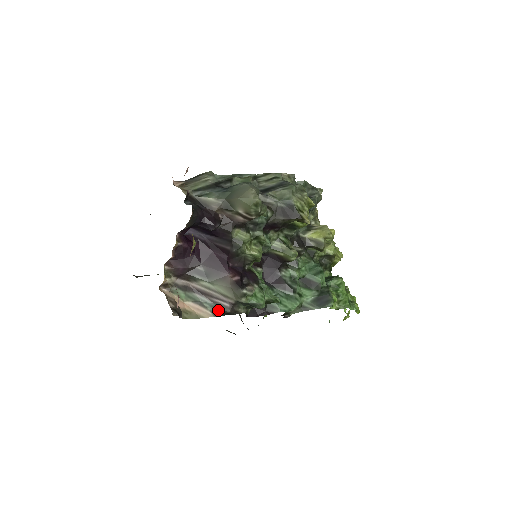
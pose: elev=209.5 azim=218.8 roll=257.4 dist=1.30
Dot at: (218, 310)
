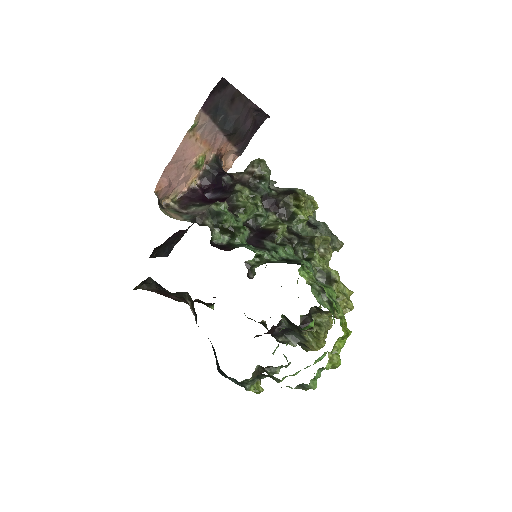
Dot at: (190, 218)
